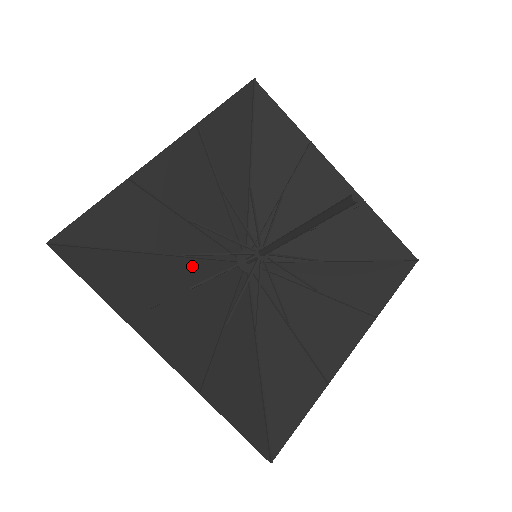
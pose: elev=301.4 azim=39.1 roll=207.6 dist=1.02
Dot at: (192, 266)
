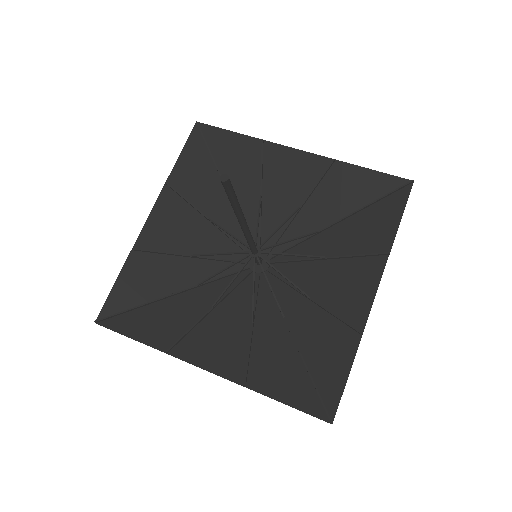
Dot at: (211, 289)
